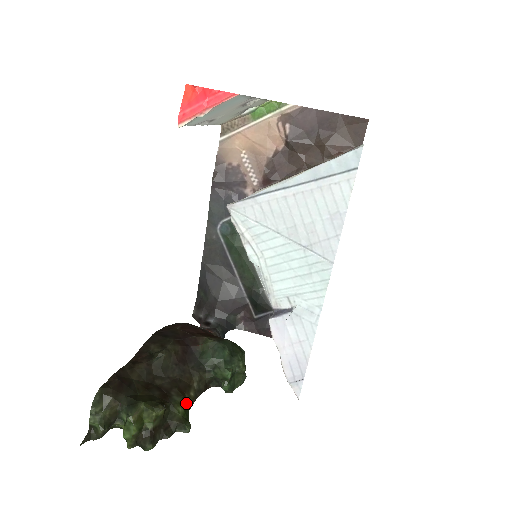
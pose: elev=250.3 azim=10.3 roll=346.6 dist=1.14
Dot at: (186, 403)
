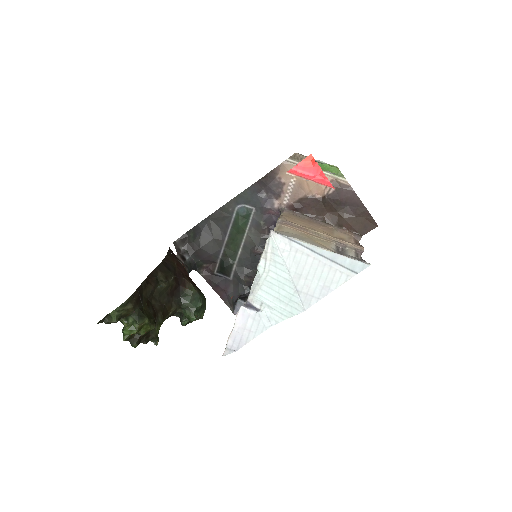
Dot at: (161, 324)
